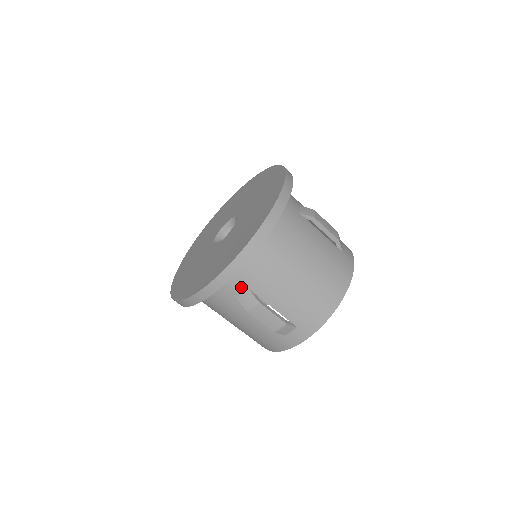
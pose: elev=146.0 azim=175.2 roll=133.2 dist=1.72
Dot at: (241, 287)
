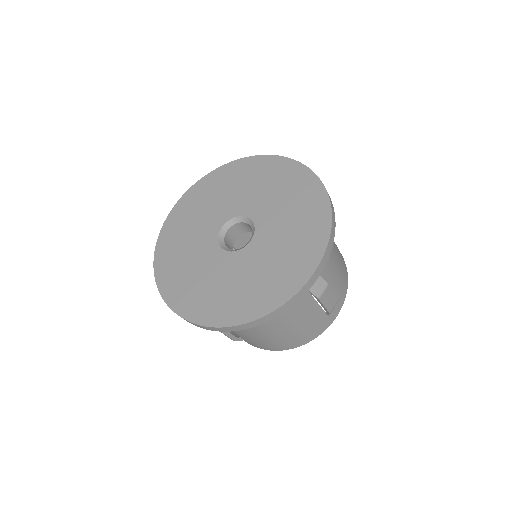
Dot at: occluded
